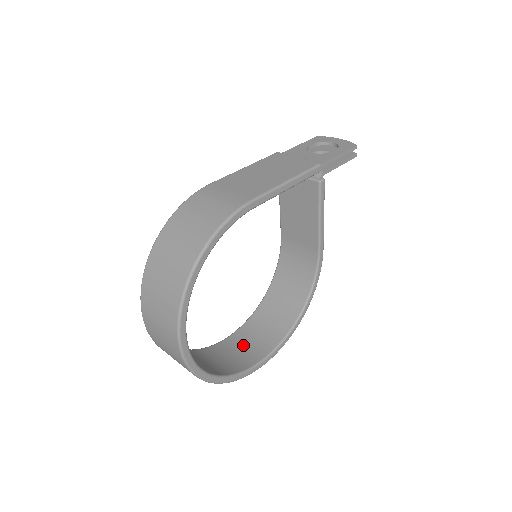
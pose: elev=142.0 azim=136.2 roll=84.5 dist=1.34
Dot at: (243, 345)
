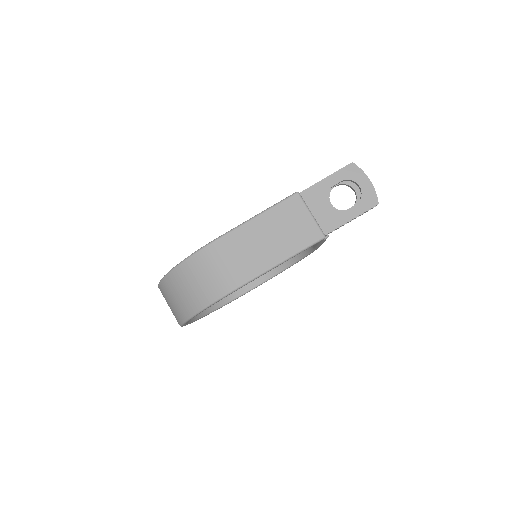
Dot at: occluded
